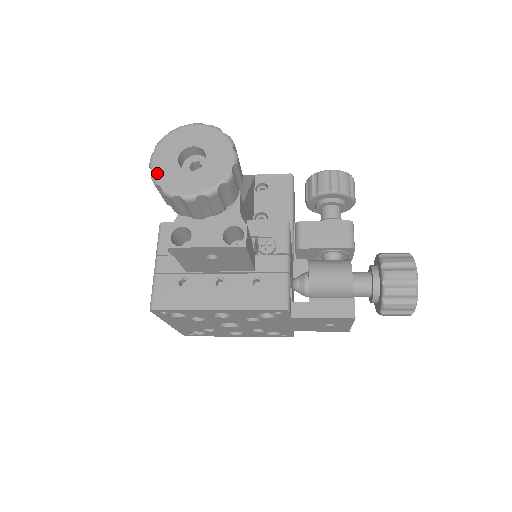
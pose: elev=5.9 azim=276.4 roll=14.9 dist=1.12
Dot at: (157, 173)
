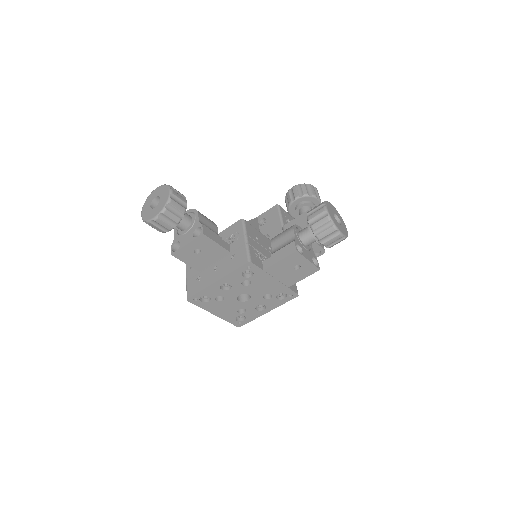
Dot at: (143, 216)
